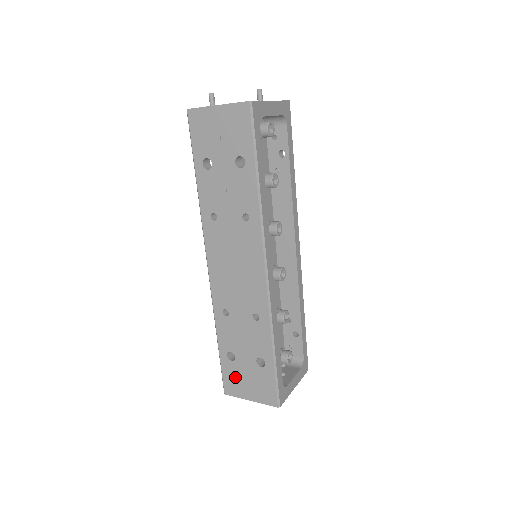
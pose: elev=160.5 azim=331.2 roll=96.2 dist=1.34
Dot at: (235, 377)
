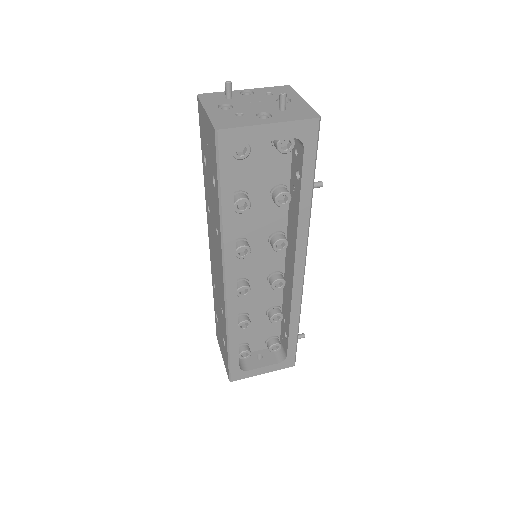
Dot at: (218, 334)
